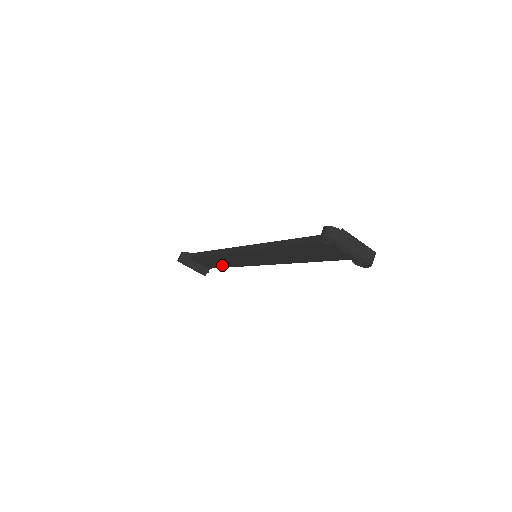
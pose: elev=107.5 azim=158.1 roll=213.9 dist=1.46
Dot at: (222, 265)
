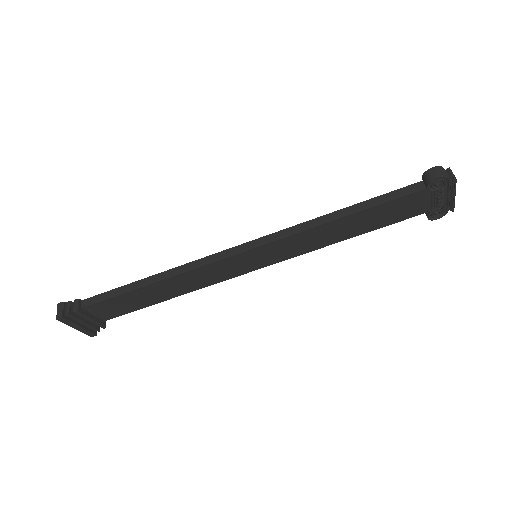
Dot at: (156, 299)
